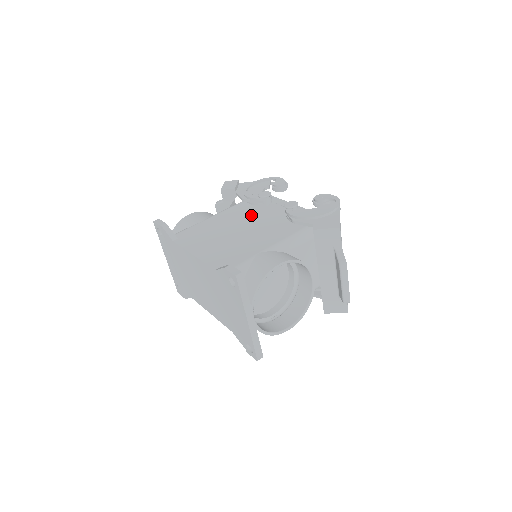
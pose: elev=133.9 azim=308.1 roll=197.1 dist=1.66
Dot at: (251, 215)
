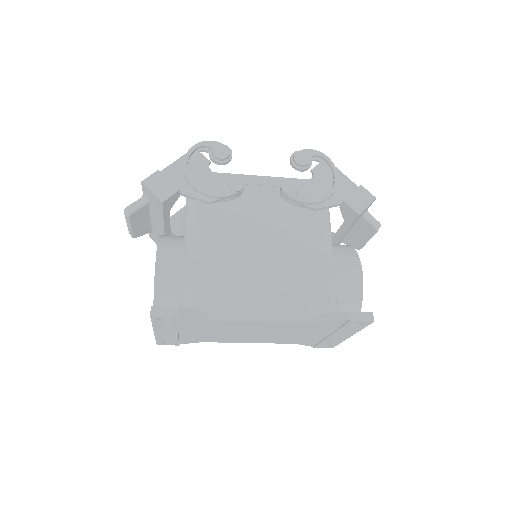
Dot at: (243, 220)
